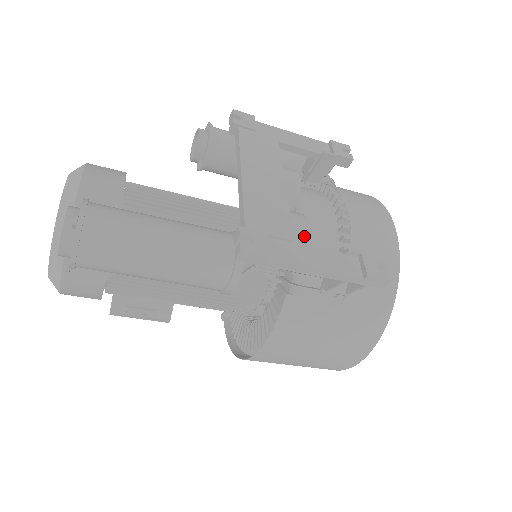
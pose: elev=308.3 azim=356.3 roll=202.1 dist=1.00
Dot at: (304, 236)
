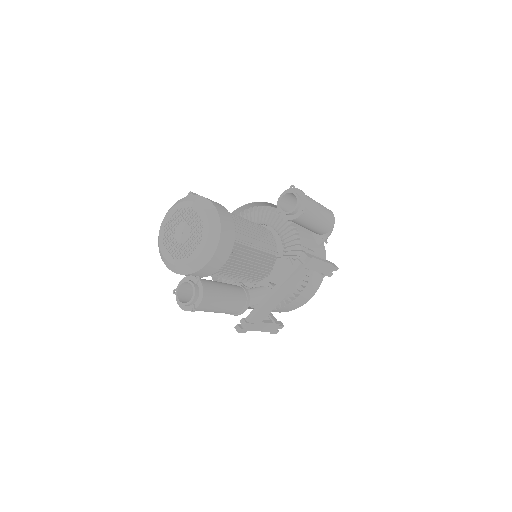
Dot at: occluded
